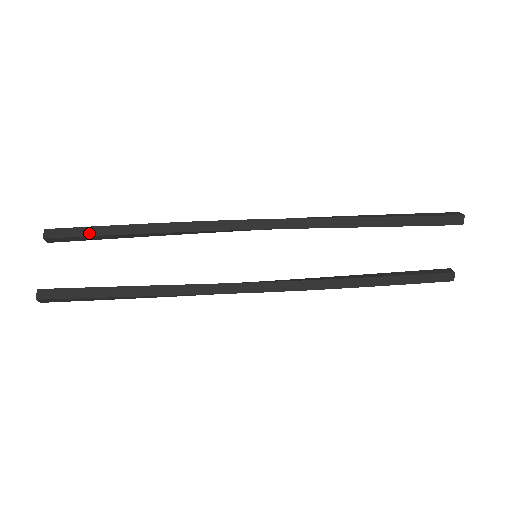
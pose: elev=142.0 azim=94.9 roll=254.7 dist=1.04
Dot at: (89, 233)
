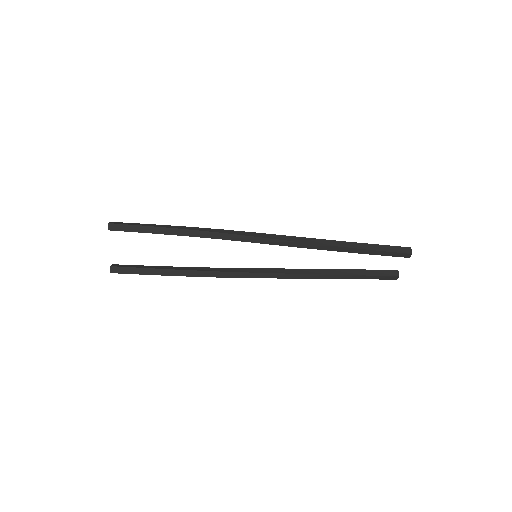
Dot at: (140, 230)
